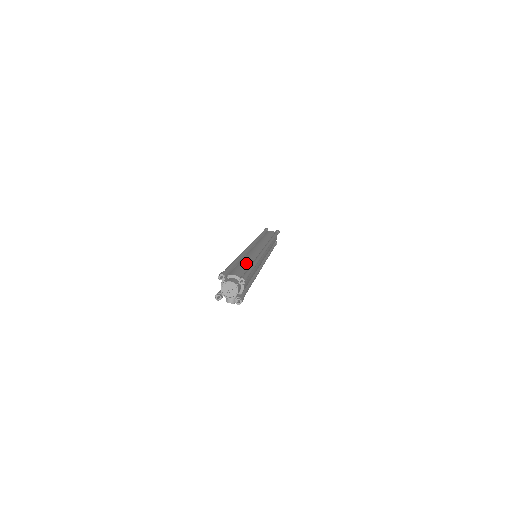
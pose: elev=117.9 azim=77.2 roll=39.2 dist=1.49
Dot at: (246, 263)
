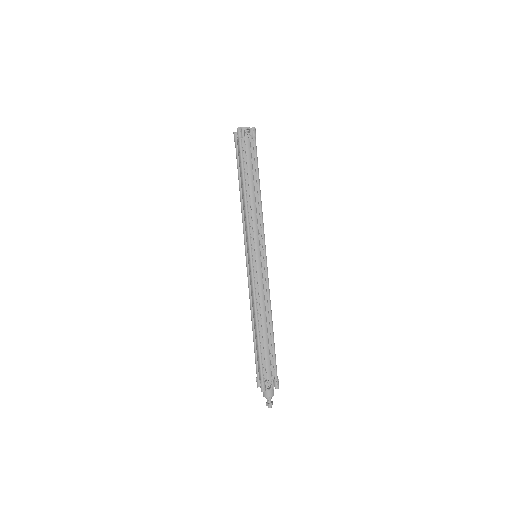
Dot at: occluded
